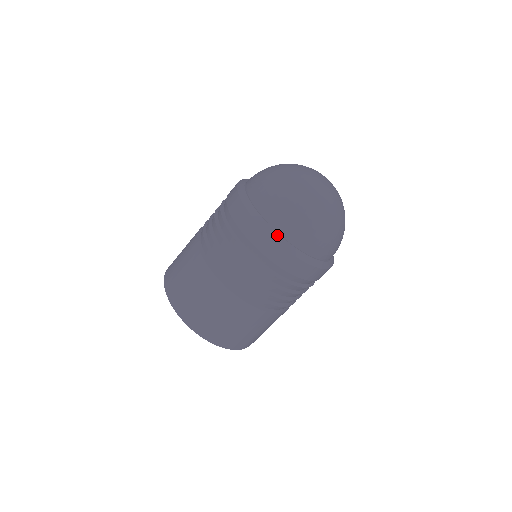
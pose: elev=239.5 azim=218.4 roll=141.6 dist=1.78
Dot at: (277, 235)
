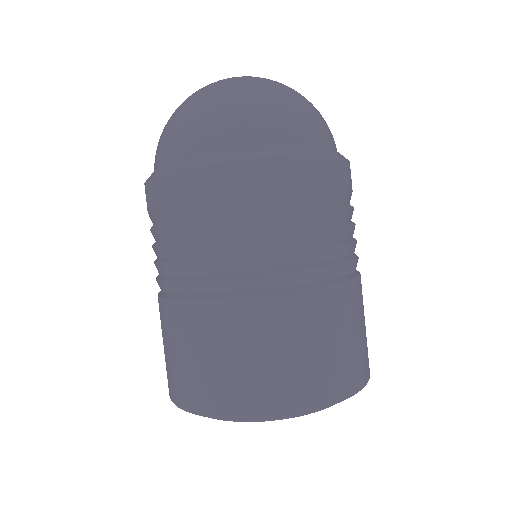
Dot at: (153, 173)
